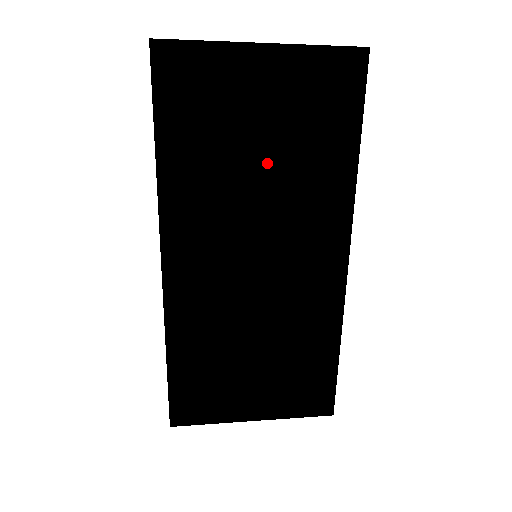
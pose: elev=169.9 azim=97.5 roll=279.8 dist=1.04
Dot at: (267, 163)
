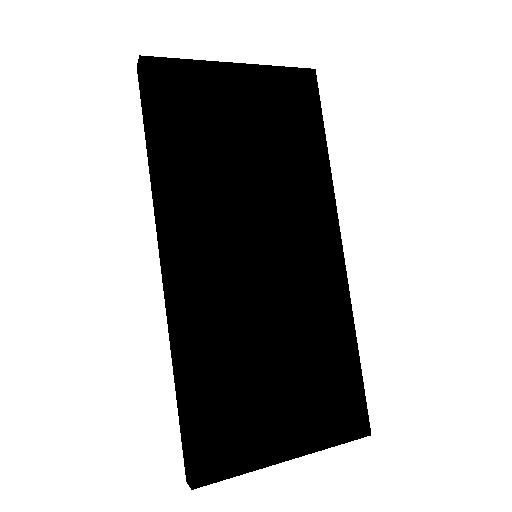
Dot at: (251, 165)
